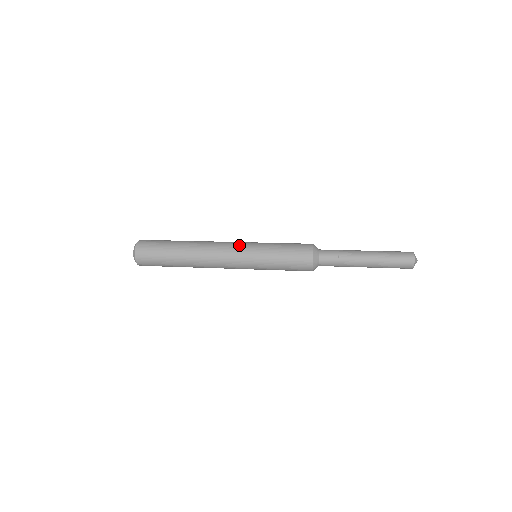
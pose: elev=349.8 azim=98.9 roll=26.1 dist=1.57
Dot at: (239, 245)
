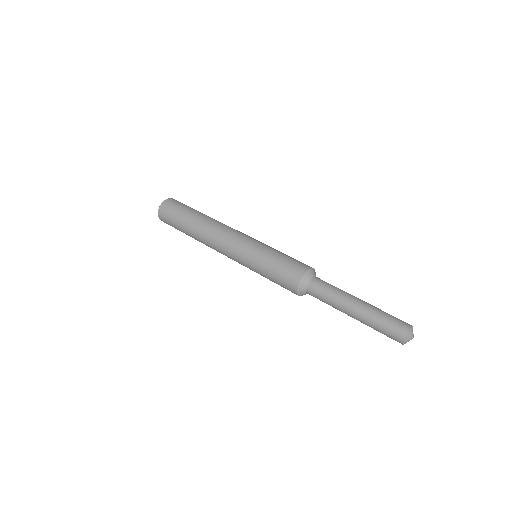
Dot at: (237, 244)
